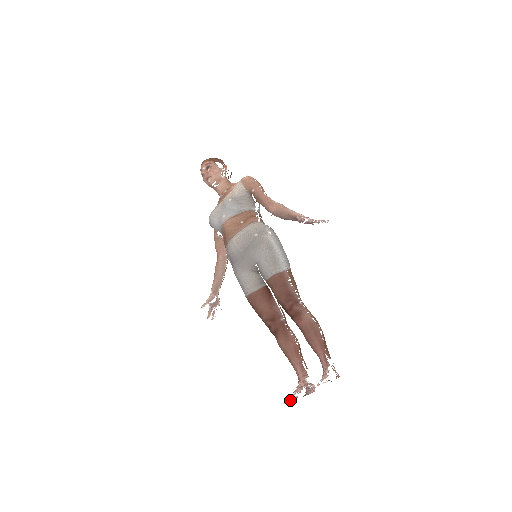
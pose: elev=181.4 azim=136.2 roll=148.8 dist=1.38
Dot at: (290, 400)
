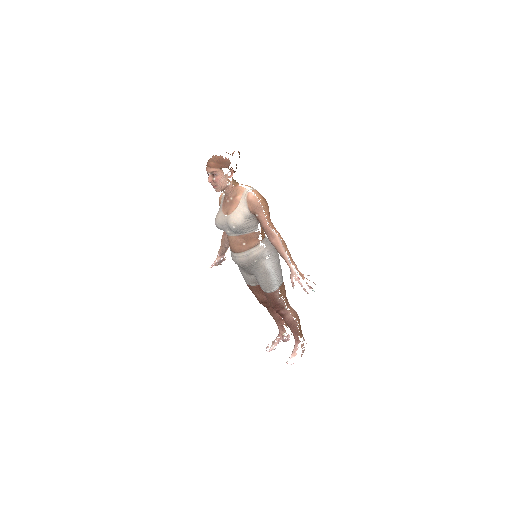
Dot at: occluded
